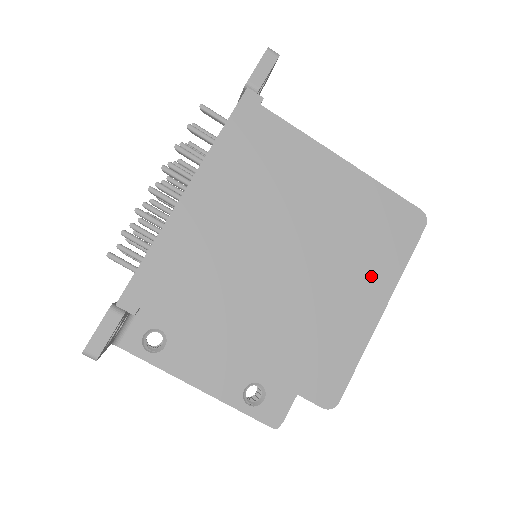
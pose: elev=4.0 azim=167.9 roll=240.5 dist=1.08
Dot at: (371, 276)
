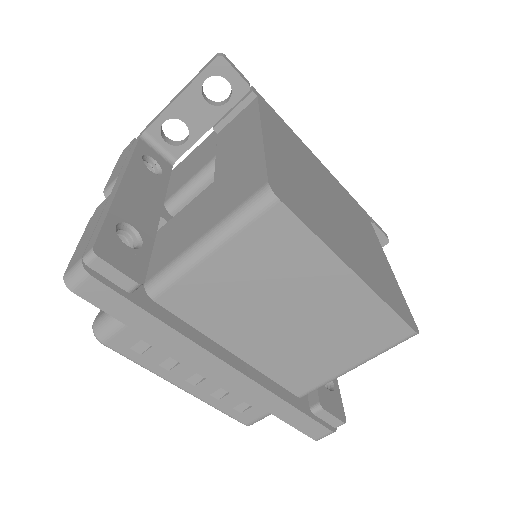
Dot at: (364, 268)
